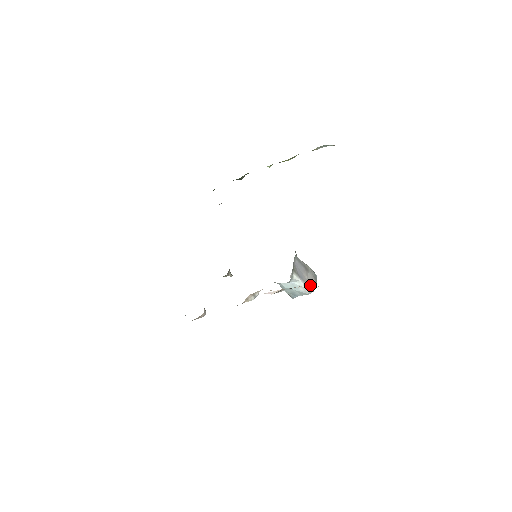
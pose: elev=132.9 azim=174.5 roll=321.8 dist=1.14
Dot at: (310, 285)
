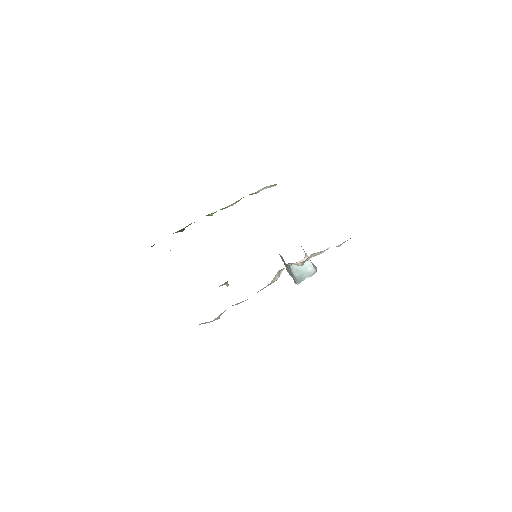
Dot at: (313, 266)
